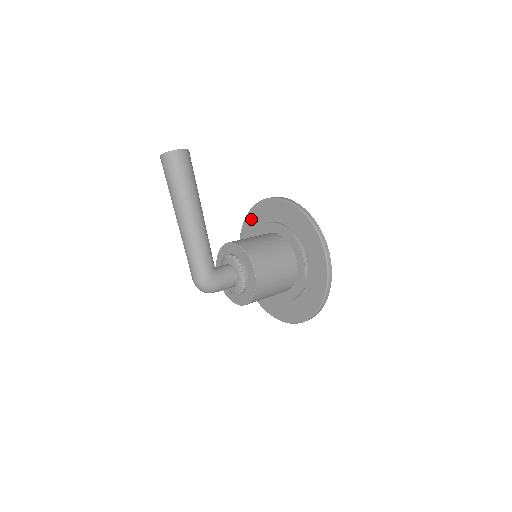
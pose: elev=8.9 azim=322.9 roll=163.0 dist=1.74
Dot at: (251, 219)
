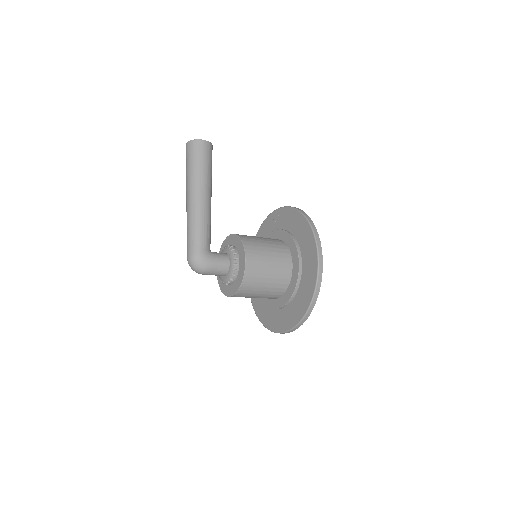
Dot at: (263, 229)
